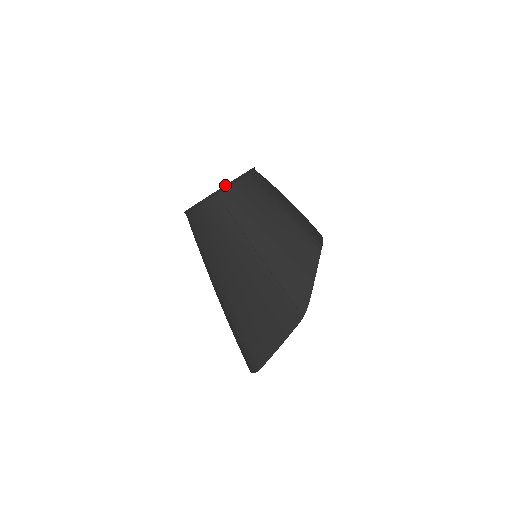
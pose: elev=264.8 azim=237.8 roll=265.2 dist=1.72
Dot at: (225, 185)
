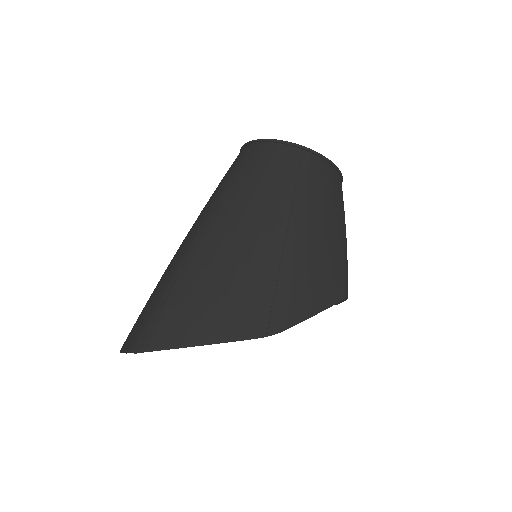
Dot at: occluded
